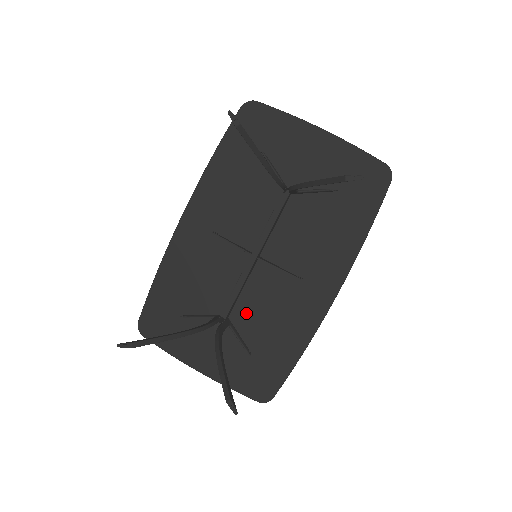
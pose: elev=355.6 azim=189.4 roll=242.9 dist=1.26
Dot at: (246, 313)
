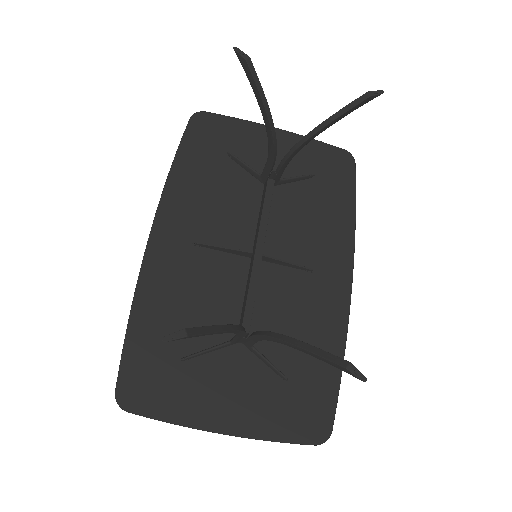
Dot at: occluded
